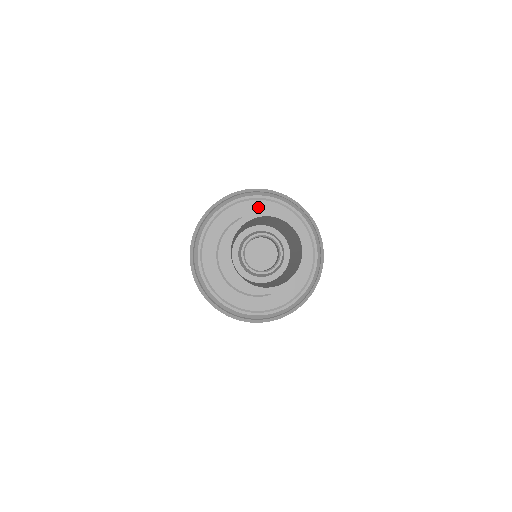
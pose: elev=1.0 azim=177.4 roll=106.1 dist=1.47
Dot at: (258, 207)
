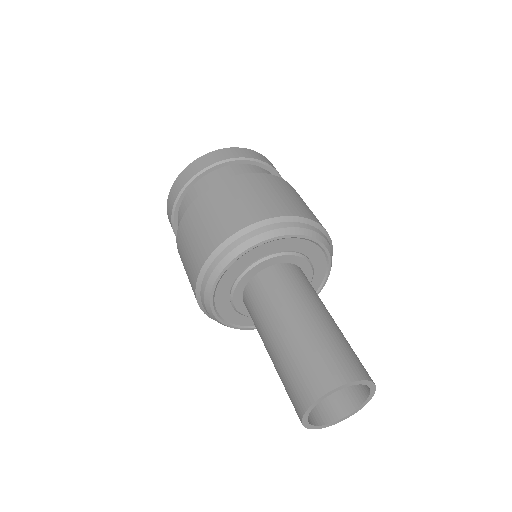
Dot at: (315, 254)
